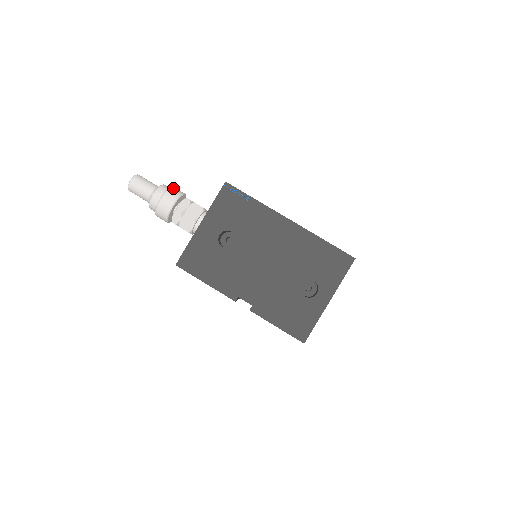
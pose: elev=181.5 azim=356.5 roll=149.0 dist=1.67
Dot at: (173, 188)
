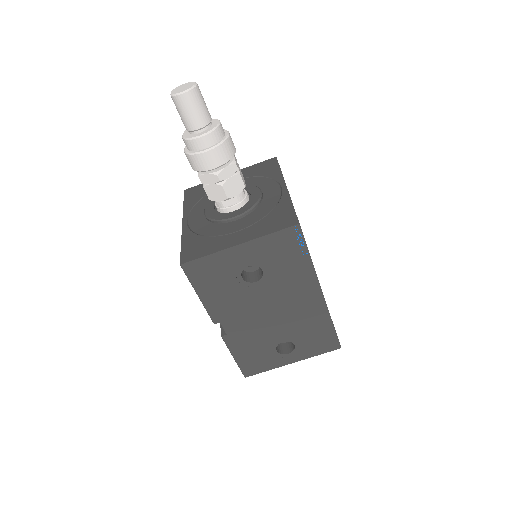
Dot at: (229, 140)
